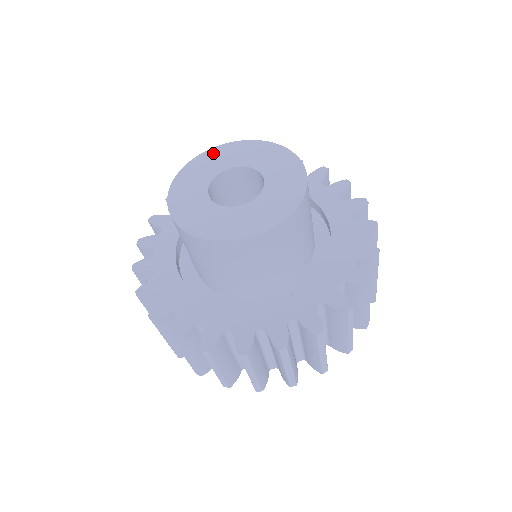
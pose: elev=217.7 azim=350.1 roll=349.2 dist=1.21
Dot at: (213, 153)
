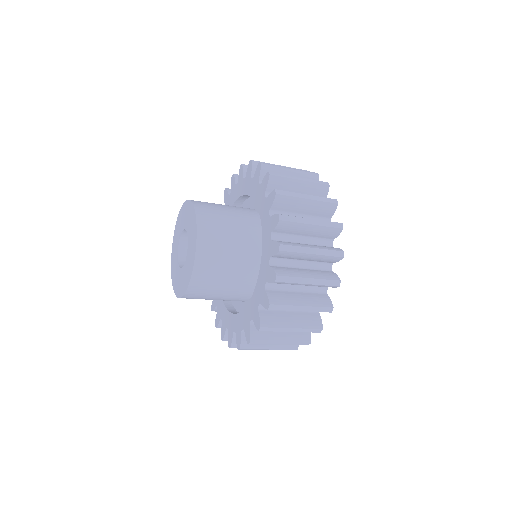
Dot at: (181, 213)
